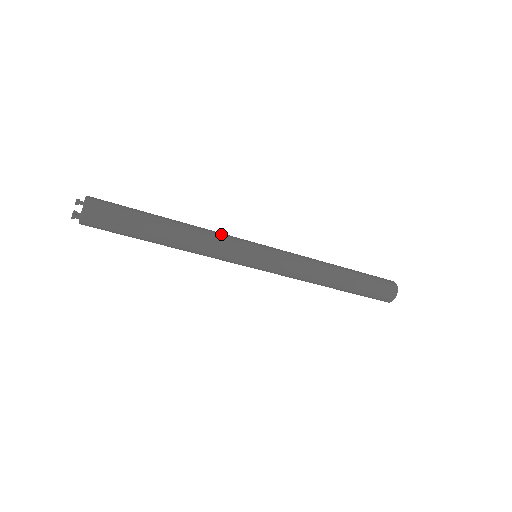
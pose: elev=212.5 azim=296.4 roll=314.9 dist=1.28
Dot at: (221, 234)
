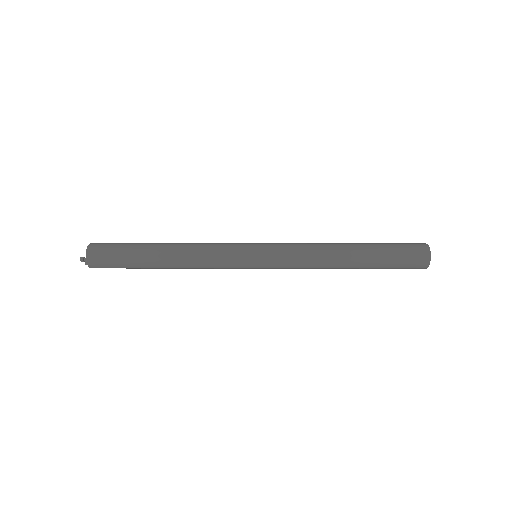
Dot at: (212, 256)
